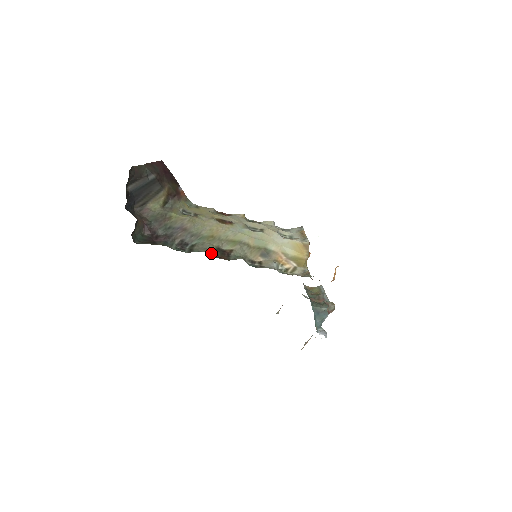
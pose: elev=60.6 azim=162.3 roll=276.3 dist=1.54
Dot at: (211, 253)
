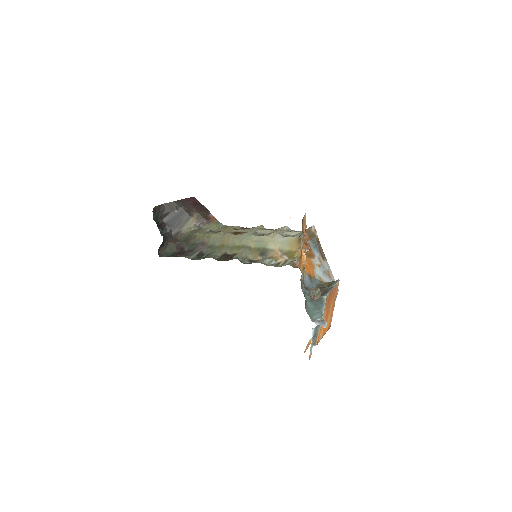
Dot at: (217, 258)
